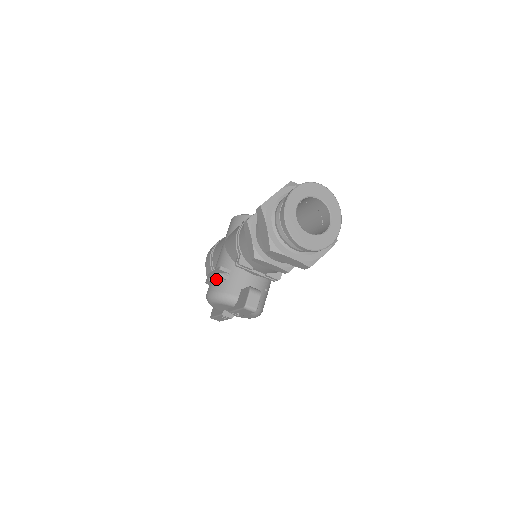
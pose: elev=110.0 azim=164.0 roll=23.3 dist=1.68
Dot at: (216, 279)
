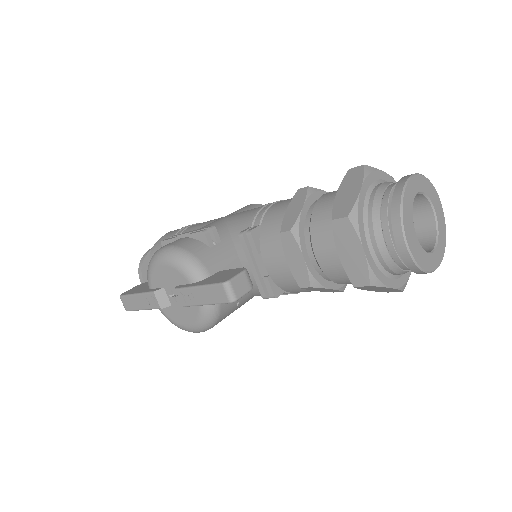
Dot at: (192, 238)
